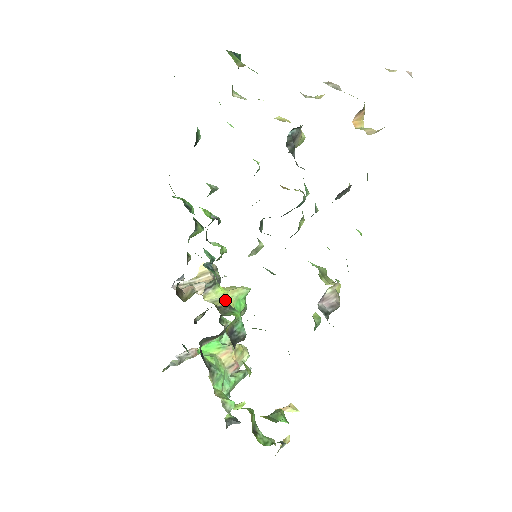
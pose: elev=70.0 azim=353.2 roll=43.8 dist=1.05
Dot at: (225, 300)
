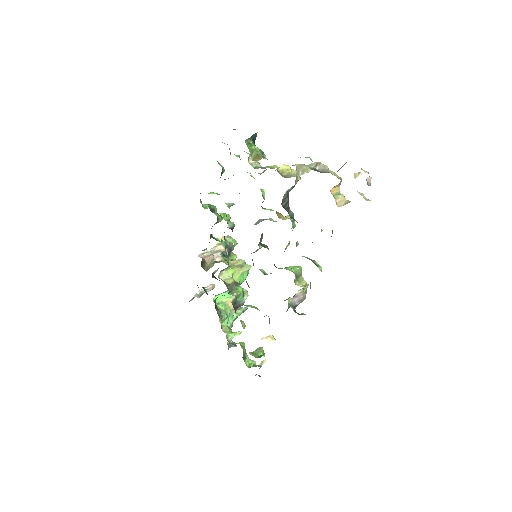
Dot at: (233, 276)
